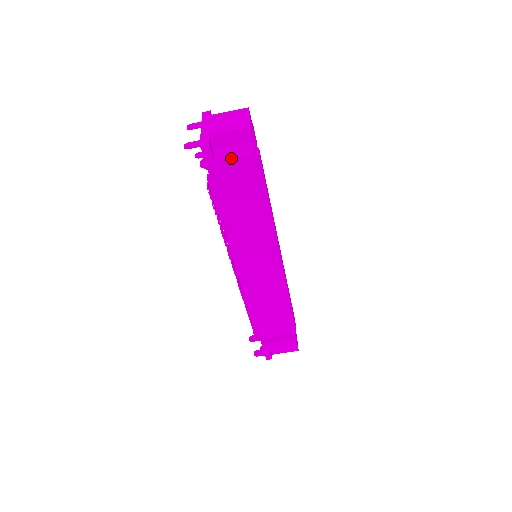
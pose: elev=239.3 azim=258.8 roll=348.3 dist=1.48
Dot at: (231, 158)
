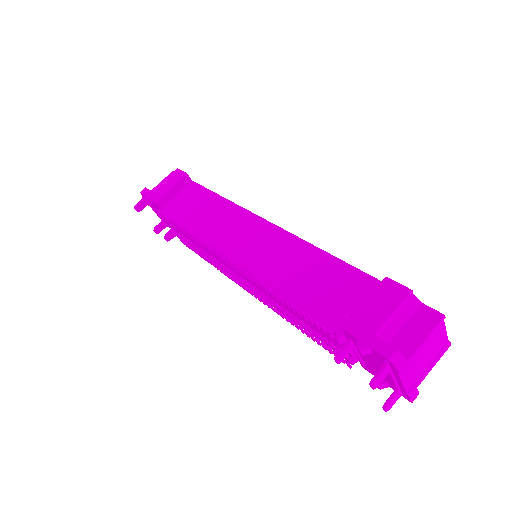
Dot at: (163, 182)
